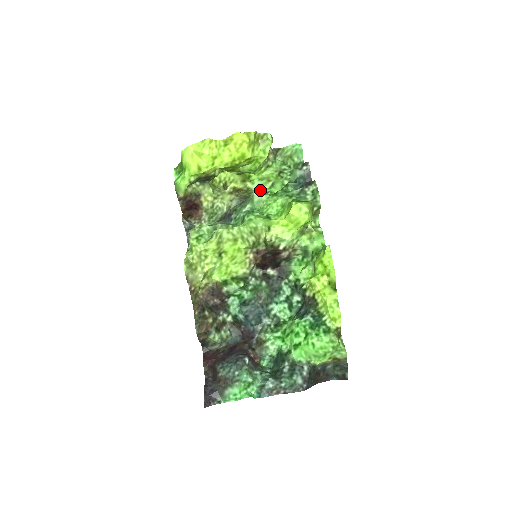
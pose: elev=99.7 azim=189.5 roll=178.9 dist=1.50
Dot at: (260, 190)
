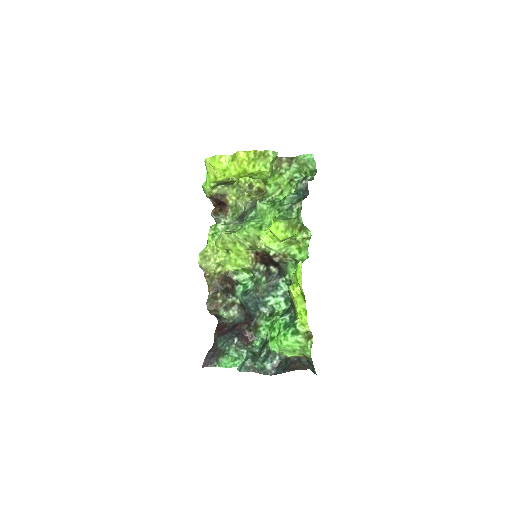
Dot at: (271, 196)
